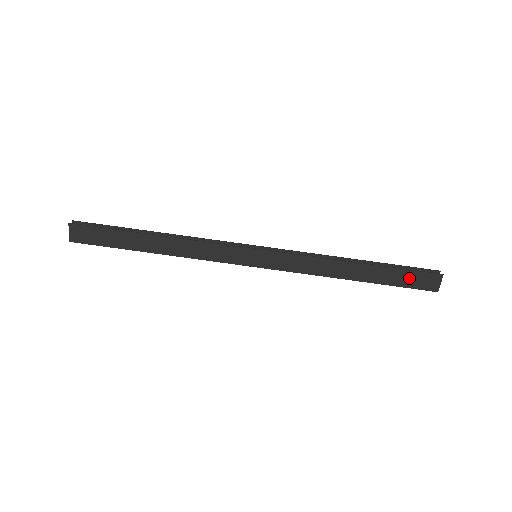
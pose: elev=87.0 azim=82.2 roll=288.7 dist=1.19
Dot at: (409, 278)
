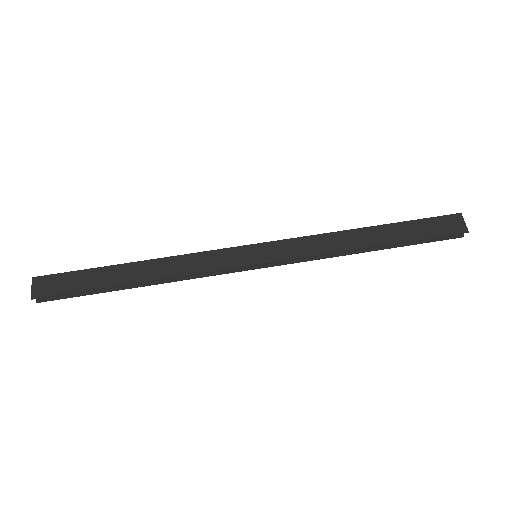
Dot at: (429, 227)
